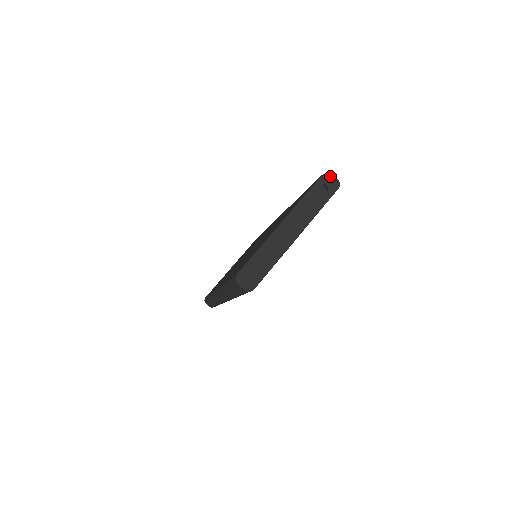
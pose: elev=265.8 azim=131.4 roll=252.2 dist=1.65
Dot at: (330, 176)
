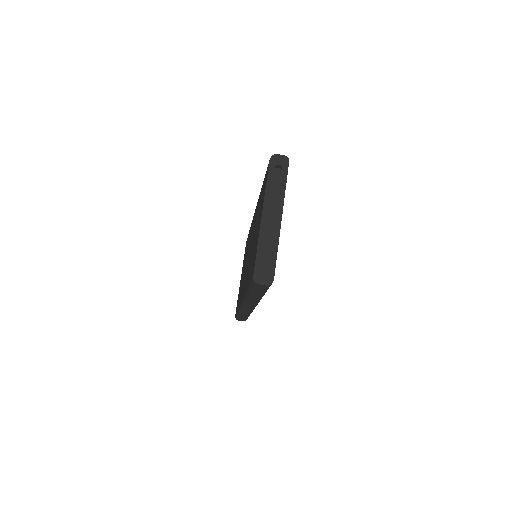
Dot at: (276, 156)
